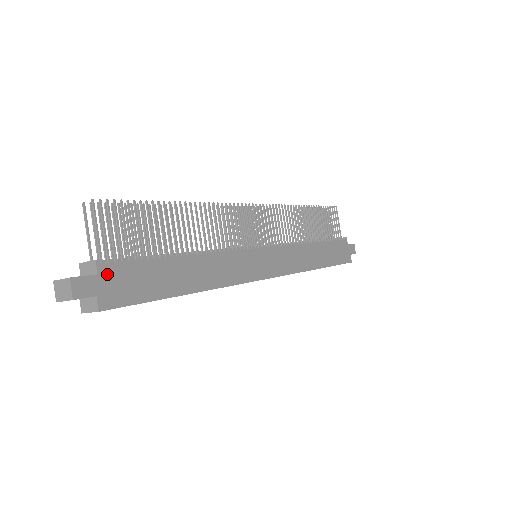
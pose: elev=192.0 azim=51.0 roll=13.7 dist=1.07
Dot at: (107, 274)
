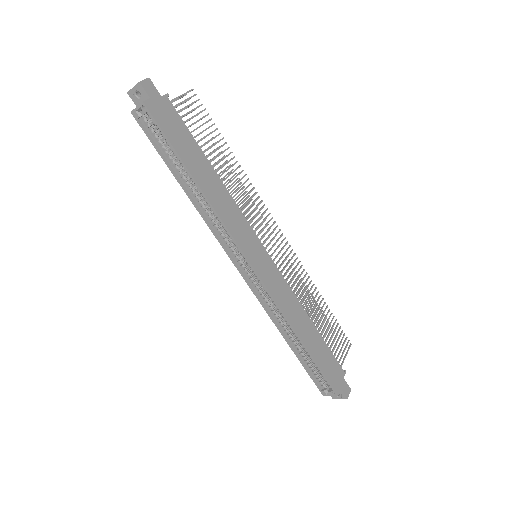
Dot at: (165, 104)
